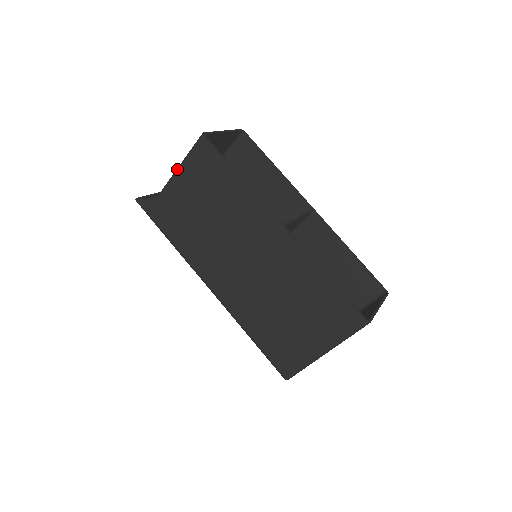
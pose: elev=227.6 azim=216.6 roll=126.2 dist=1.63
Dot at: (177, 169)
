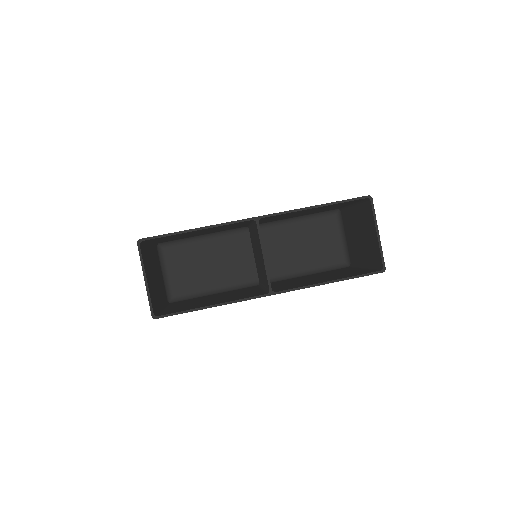
Dot at: occluded
